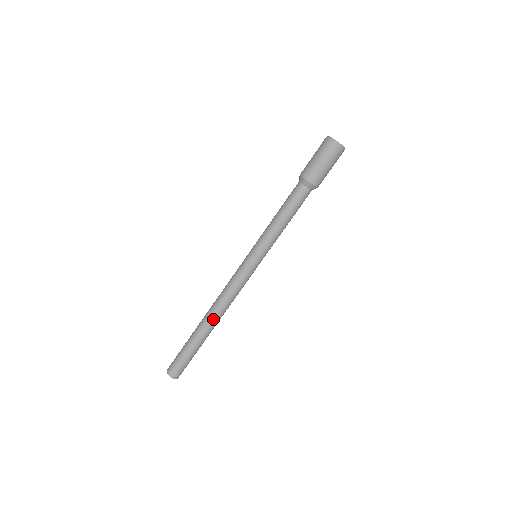
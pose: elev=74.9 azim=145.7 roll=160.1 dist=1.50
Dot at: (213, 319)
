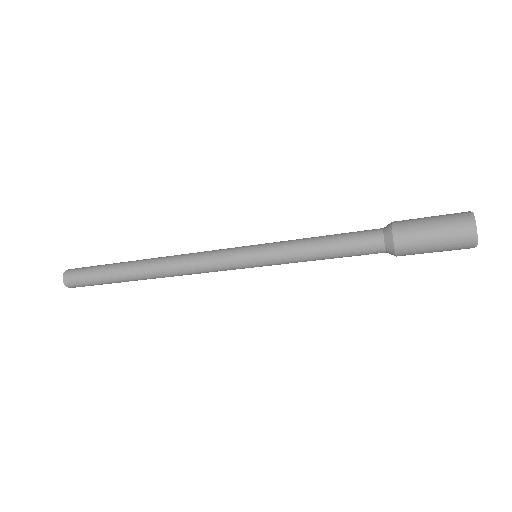
Dot at: occluded
